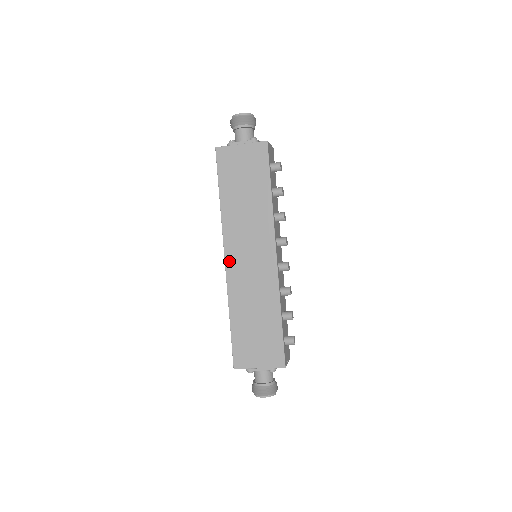
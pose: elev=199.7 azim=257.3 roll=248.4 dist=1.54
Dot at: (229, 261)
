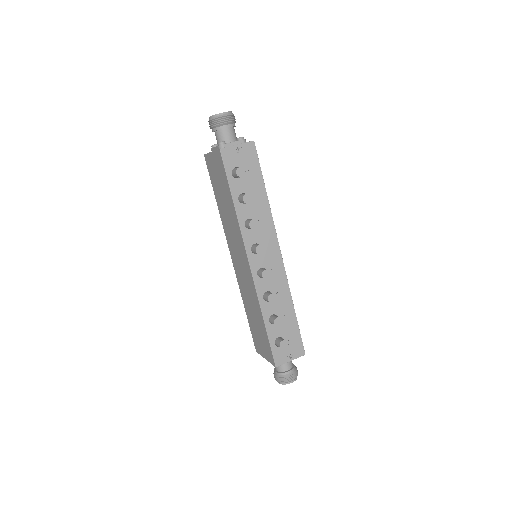
Dot at: (233, 261)
